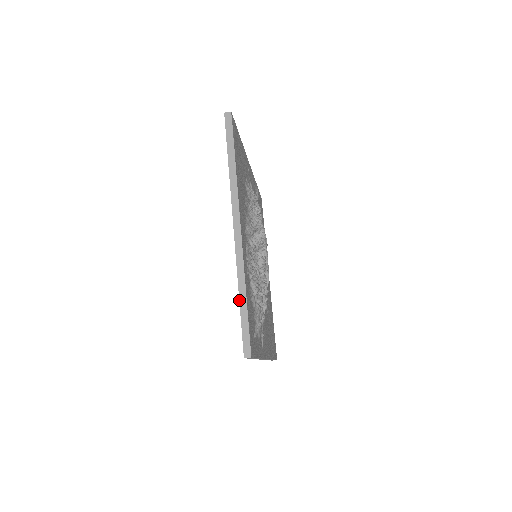
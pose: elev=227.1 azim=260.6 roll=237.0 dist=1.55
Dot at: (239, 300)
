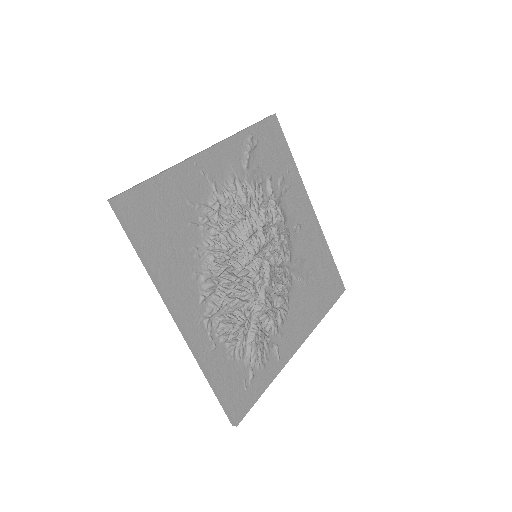
Dot at: (209, 384)
